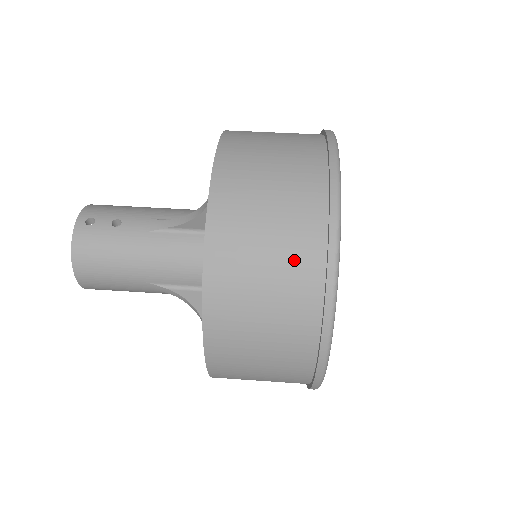
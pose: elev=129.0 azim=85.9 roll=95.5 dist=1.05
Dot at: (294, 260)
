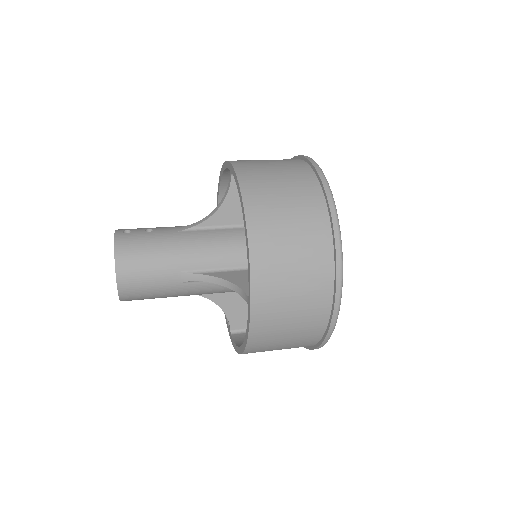
Dot at: (303, 196)
